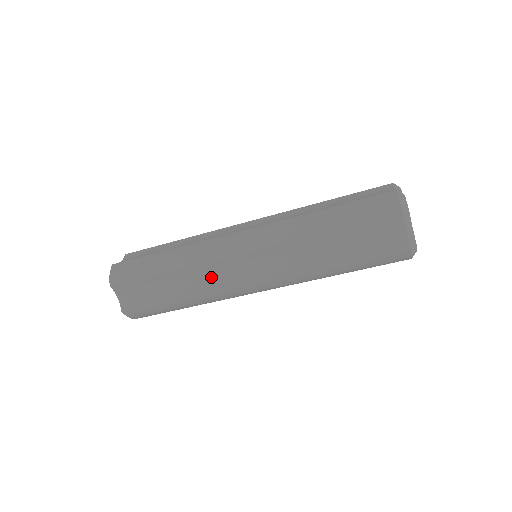
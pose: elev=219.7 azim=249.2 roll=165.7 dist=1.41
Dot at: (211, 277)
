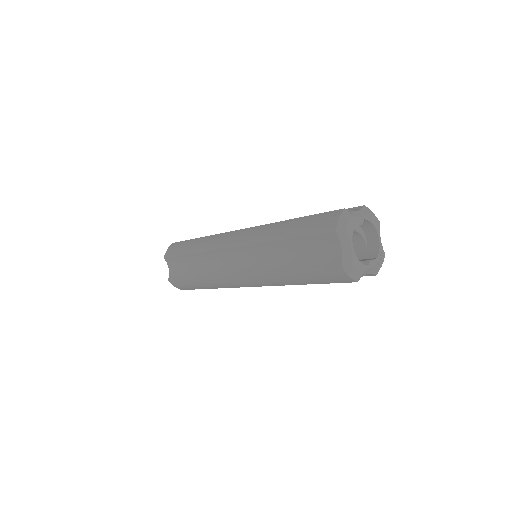
Dot at: occluded
